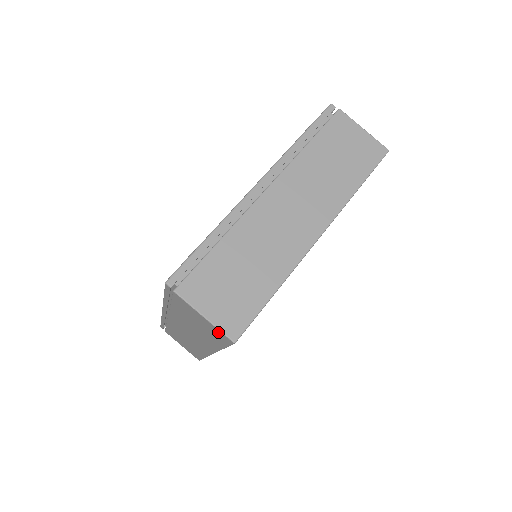
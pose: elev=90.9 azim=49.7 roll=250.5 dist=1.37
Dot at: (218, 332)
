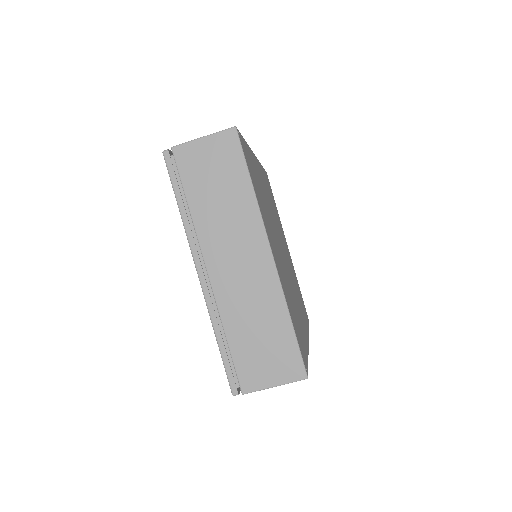
Dot at: occluded
